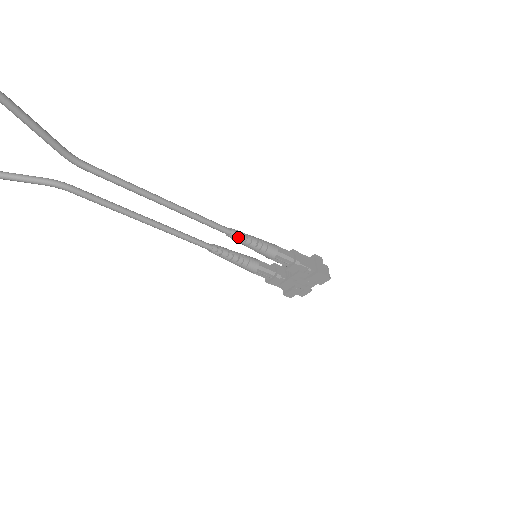
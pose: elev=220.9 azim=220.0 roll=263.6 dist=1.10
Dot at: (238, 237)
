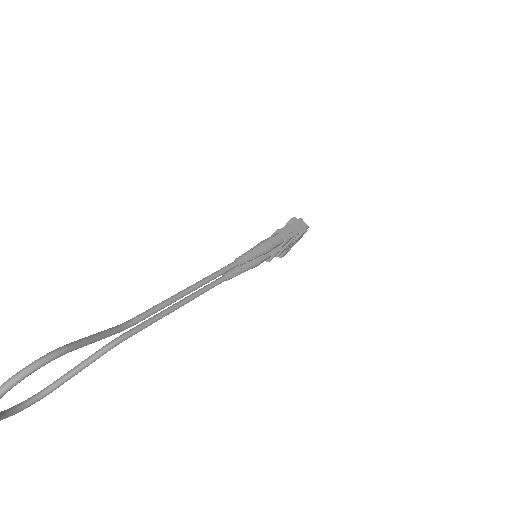
Dot at: (245, 261)
